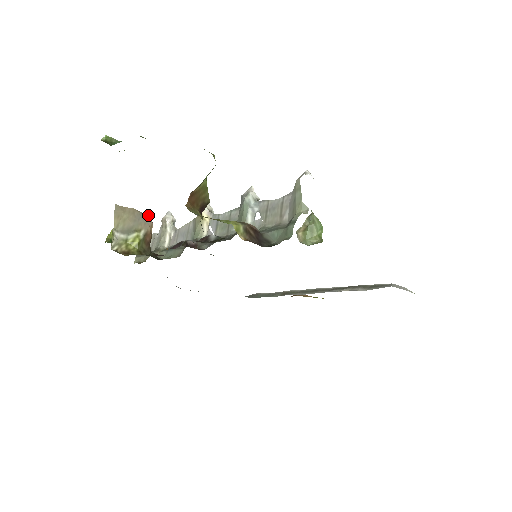
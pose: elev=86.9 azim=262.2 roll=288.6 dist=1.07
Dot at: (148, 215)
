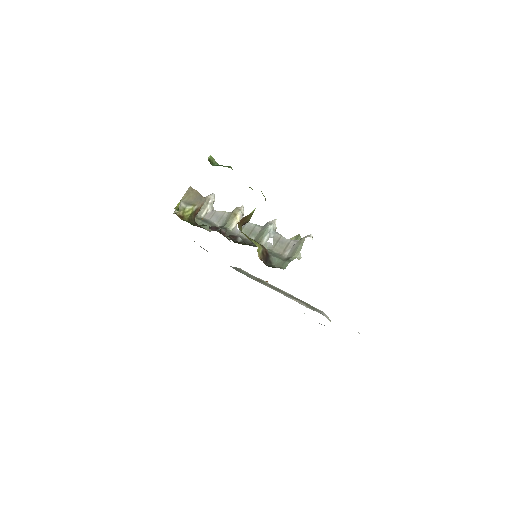
Dot at: (204, 197)
